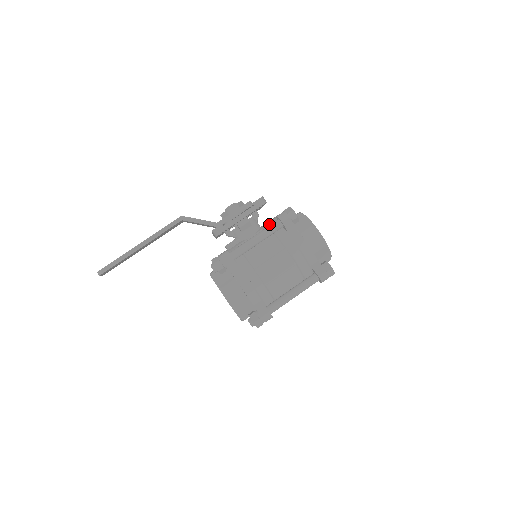
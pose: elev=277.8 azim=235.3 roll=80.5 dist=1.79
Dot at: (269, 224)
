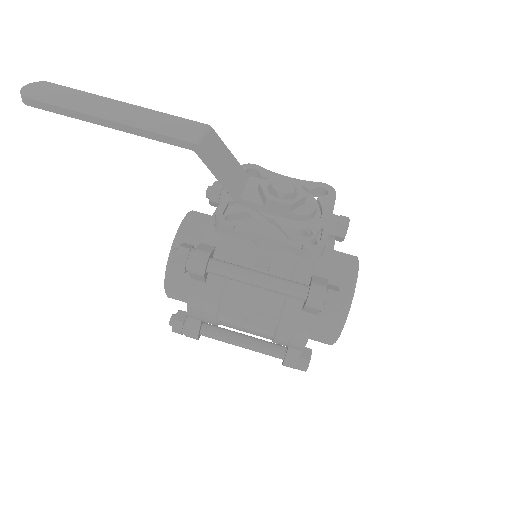
Dot at: (301, 263)
